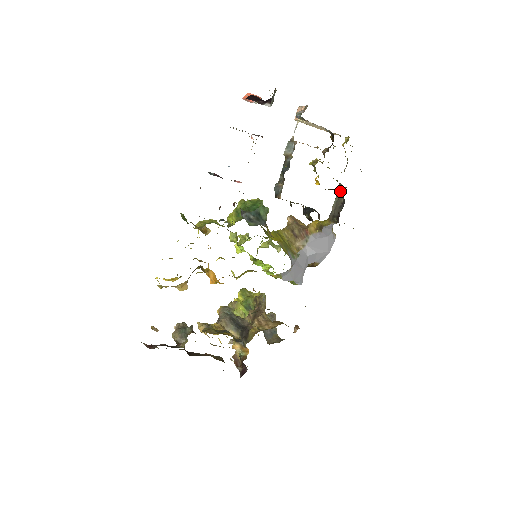
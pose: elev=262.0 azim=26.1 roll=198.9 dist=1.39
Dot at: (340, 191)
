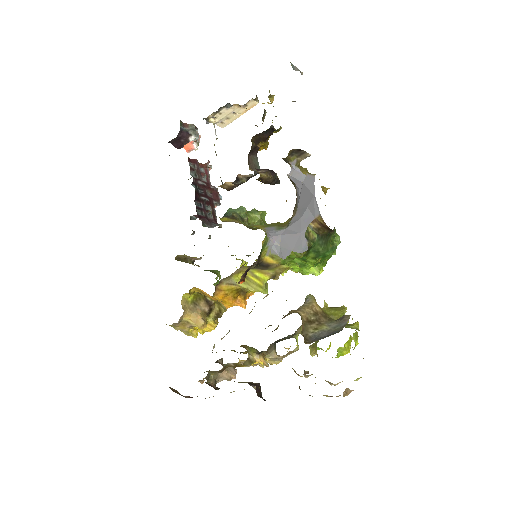
Dot at: occluded
